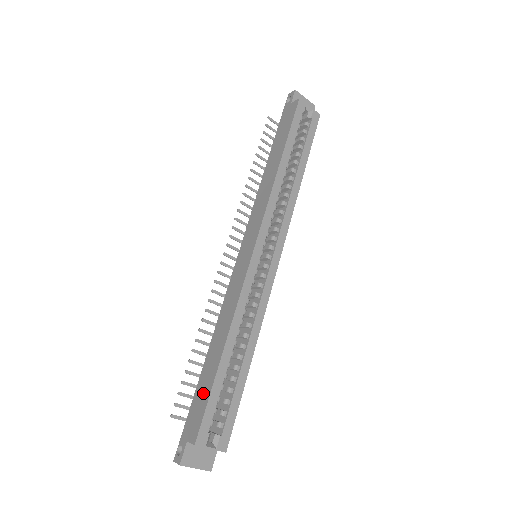
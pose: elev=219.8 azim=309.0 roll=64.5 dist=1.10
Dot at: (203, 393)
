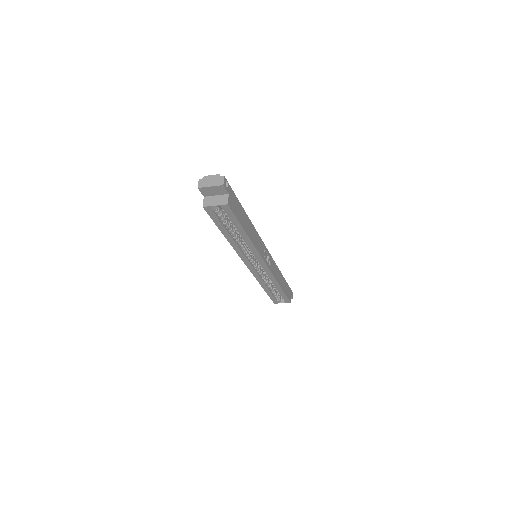
Dot at: occluded
